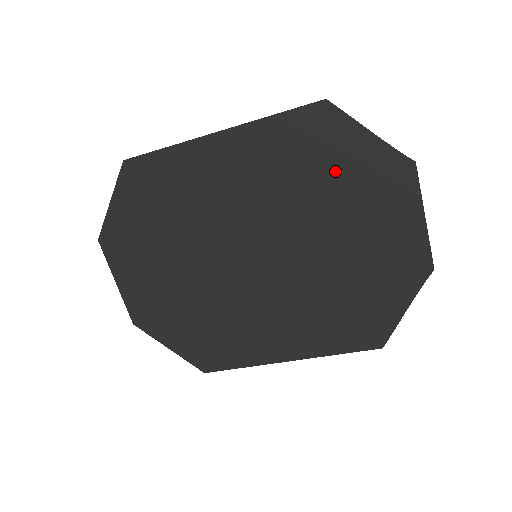
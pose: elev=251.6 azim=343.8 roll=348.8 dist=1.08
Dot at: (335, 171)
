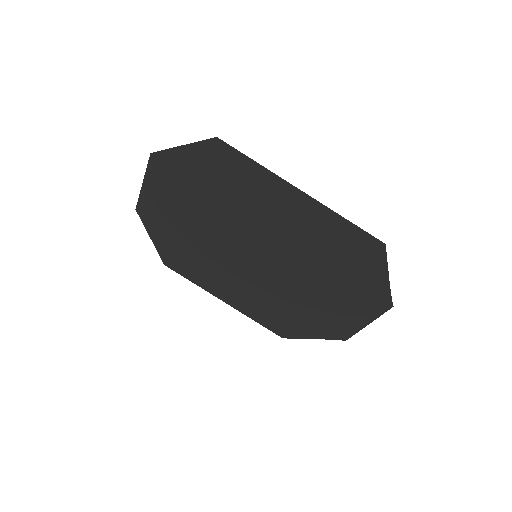
Dot at: (348, 271)
